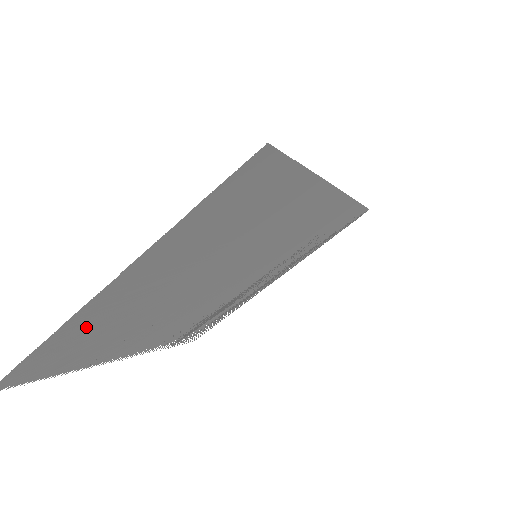
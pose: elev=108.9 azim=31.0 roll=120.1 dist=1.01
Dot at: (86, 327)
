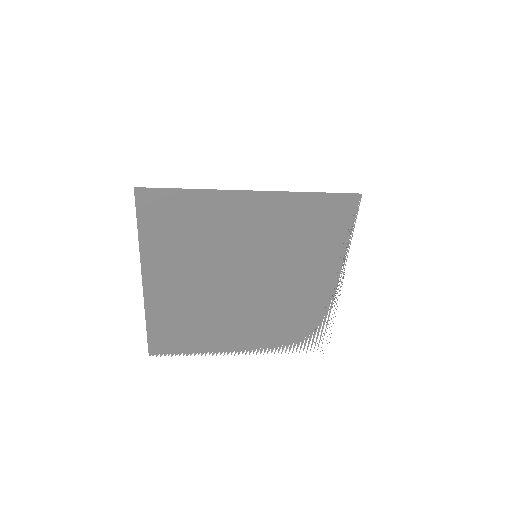
Dot at: (163, 311)
